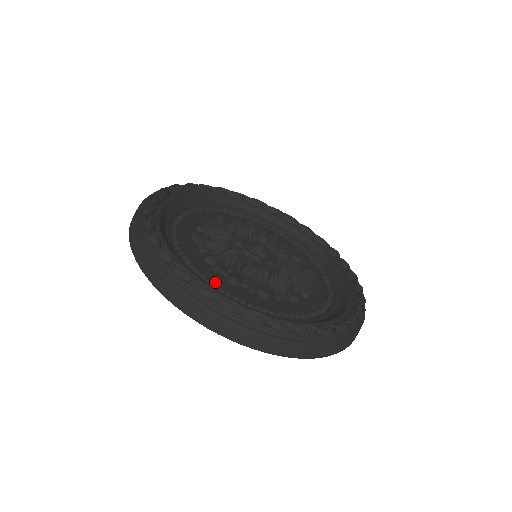
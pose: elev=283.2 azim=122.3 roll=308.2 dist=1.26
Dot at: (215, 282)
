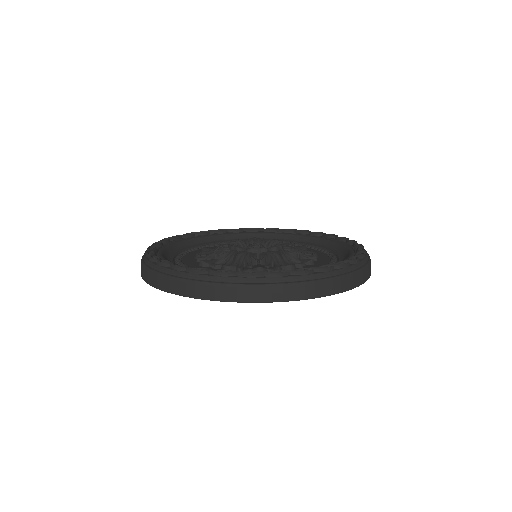
Dot at: occluded
